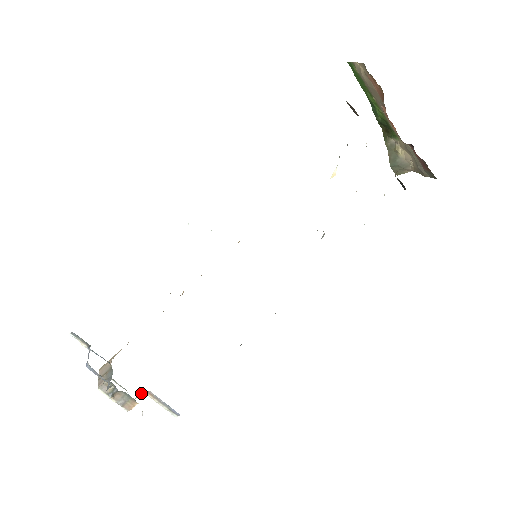
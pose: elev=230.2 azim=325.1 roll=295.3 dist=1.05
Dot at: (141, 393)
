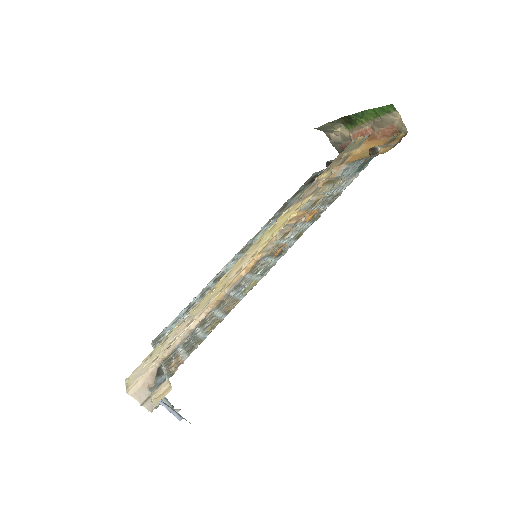
Dot at: occluded
